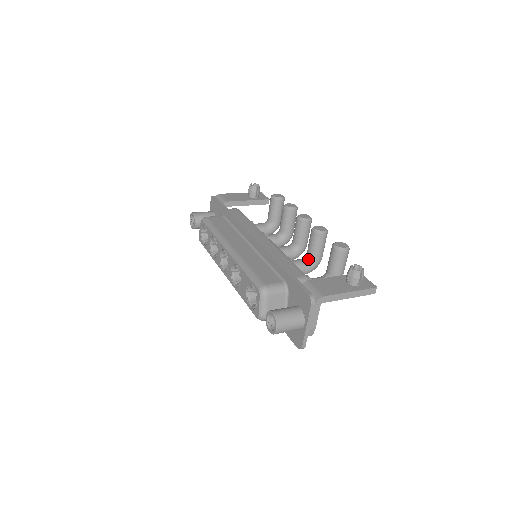
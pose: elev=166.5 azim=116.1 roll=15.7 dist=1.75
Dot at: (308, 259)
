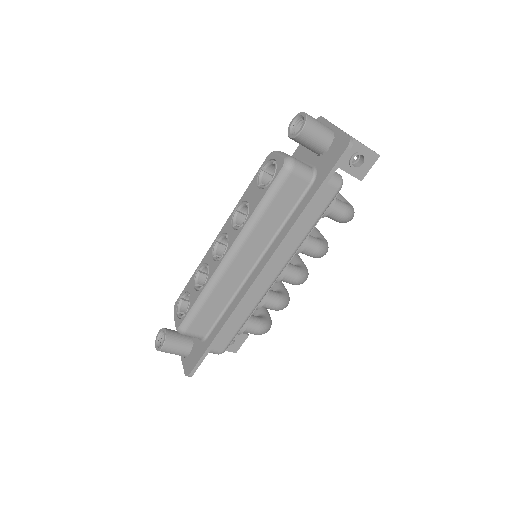
Dot at: occluded
